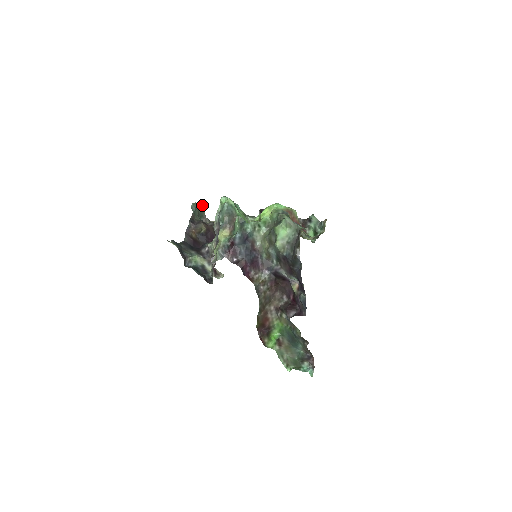
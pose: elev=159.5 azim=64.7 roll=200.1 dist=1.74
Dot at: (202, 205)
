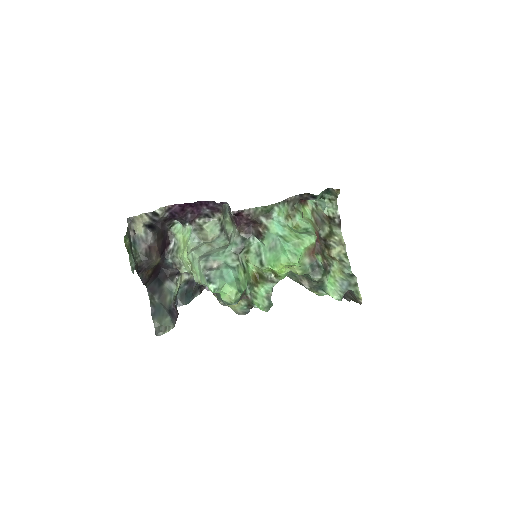
Dot at: (128, 242)
